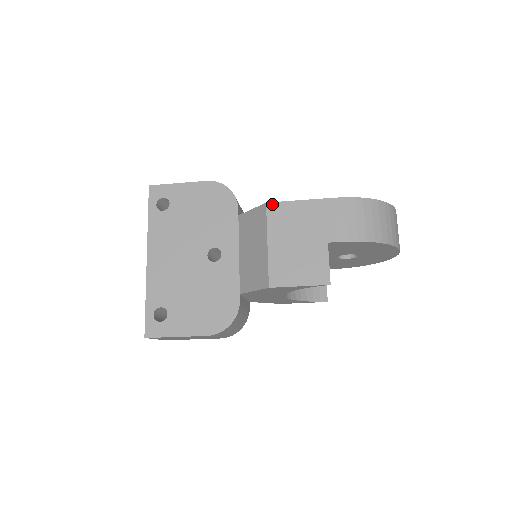
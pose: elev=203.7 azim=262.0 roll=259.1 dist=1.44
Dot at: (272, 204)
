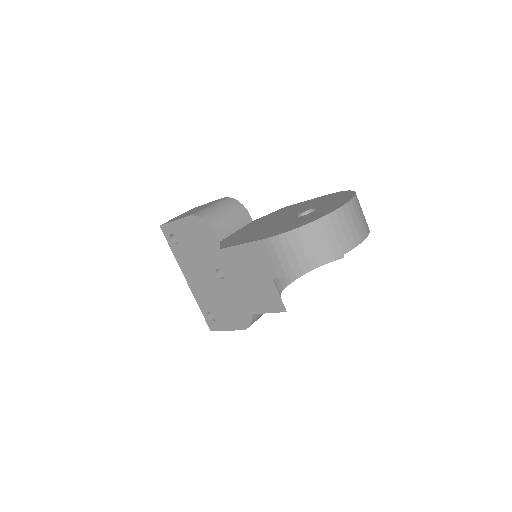
Dot at: (224, 250)
